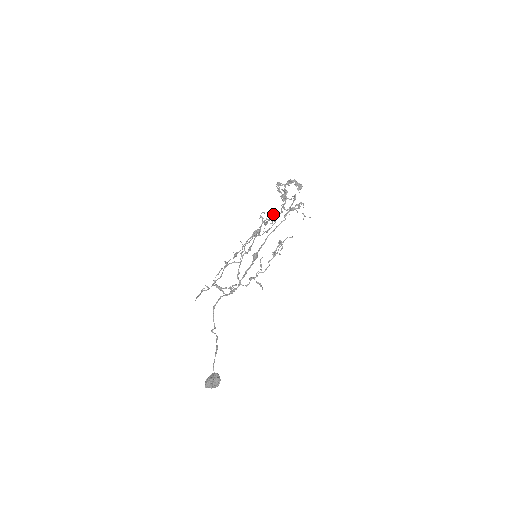
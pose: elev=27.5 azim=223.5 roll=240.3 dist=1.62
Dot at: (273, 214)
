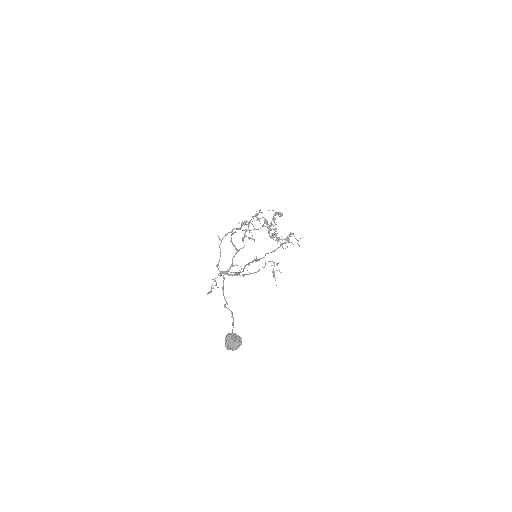
Dot at: occluded
